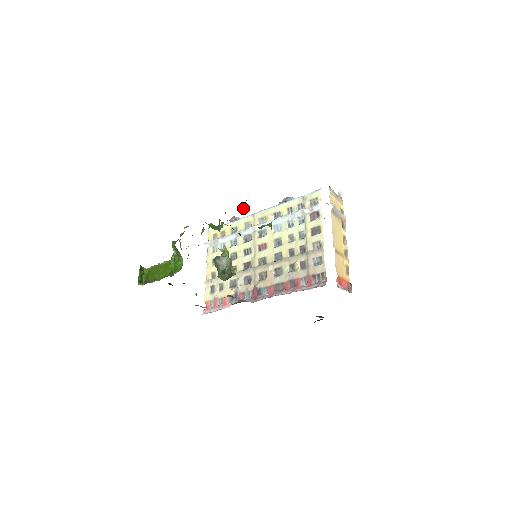
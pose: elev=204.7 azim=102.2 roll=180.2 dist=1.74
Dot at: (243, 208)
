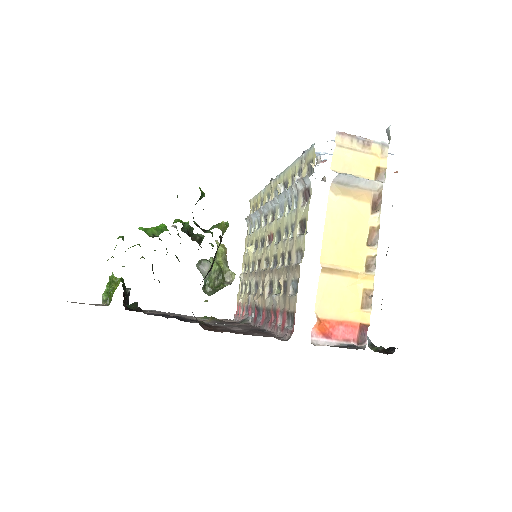
Dot at: occluded
